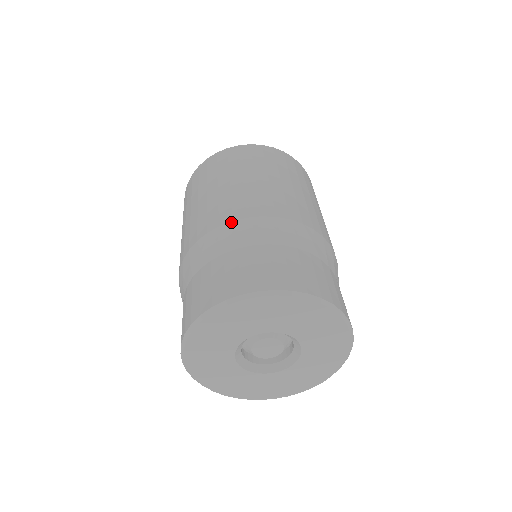
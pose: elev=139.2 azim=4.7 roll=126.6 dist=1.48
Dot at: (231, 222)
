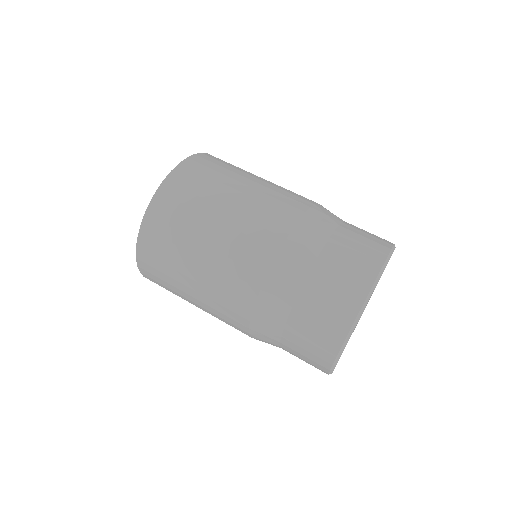
Dot at: (306, 213)
